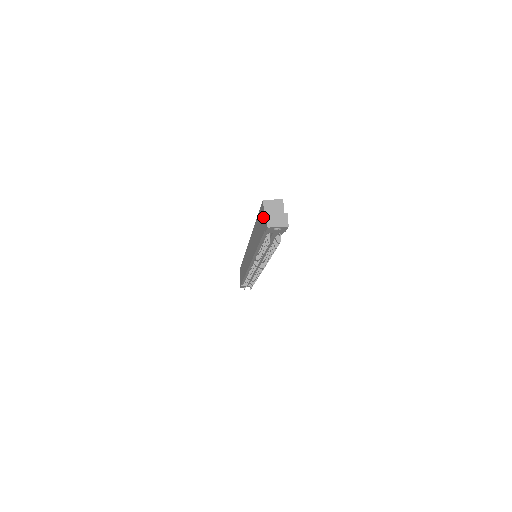
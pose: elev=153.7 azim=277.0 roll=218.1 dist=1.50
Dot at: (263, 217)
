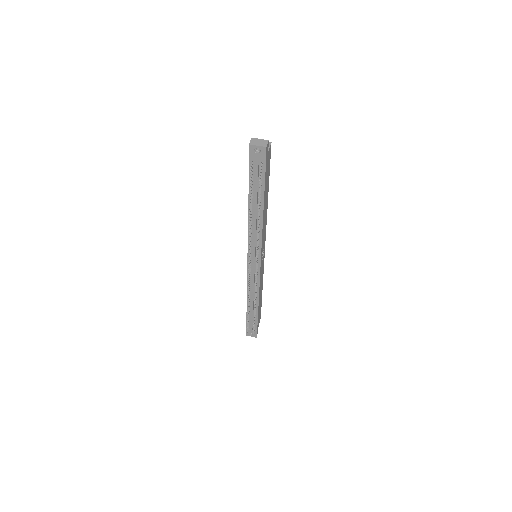
Dot at: occluded
